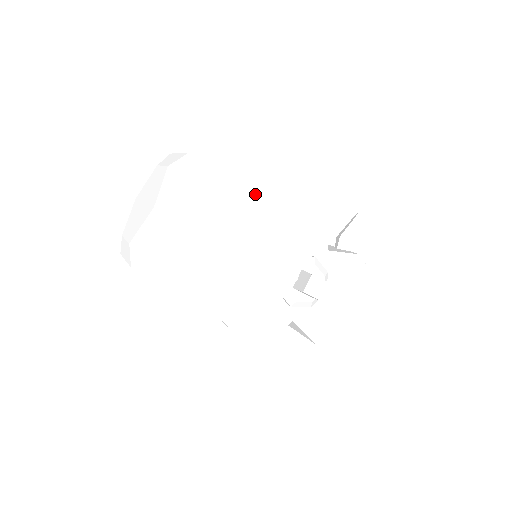
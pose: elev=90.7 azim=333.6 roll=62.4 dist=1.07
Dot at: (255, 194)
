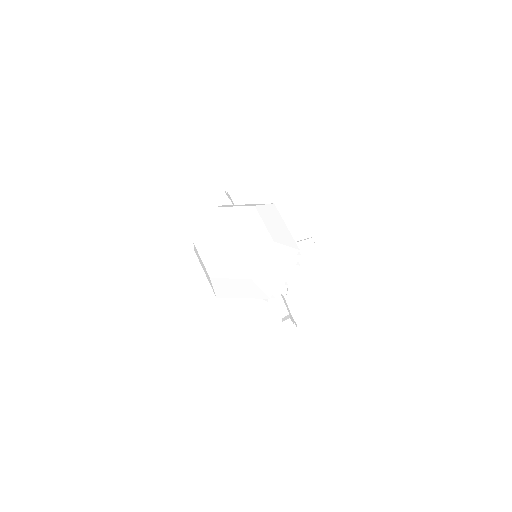
Dot at: (288, 267)
